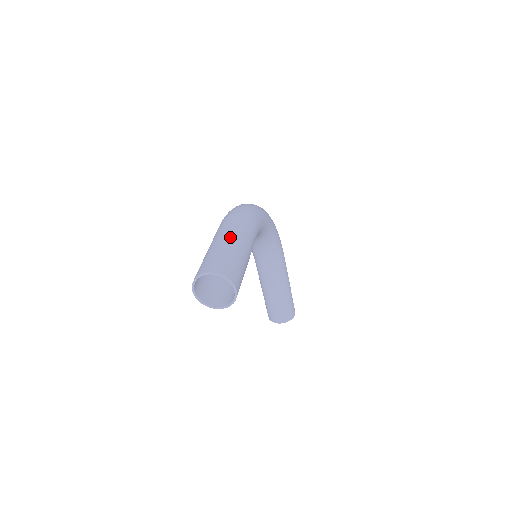
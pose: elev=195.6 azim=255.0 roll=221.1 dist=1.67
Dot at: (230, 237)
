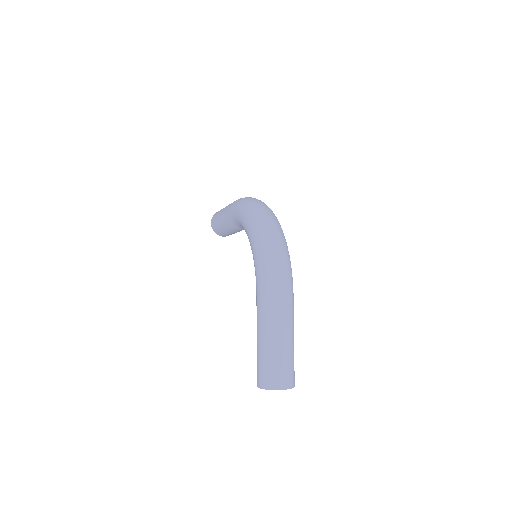
Dot at: (288, 334)
